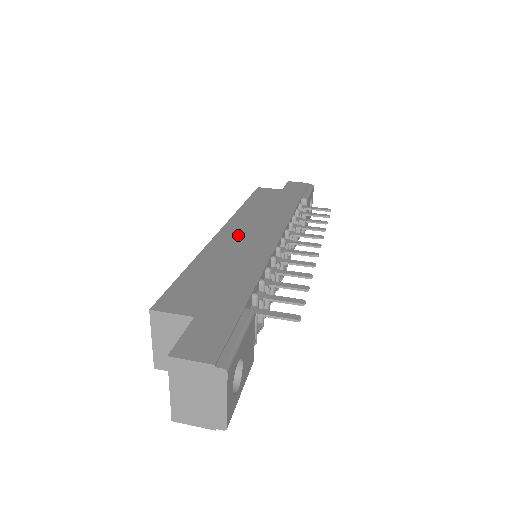
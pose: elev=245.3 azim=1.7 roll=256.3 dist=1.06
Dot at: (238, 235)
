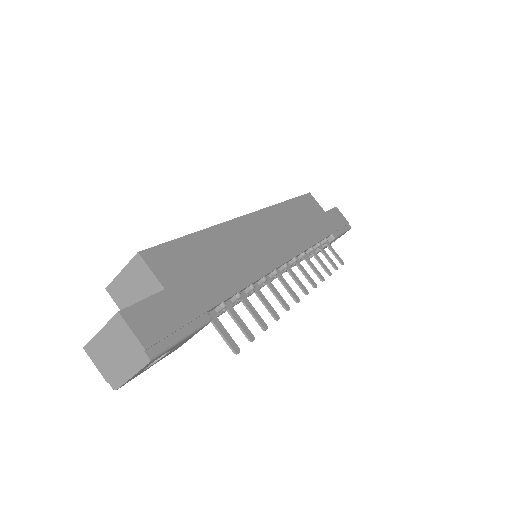
Dot at: (257, 232)
